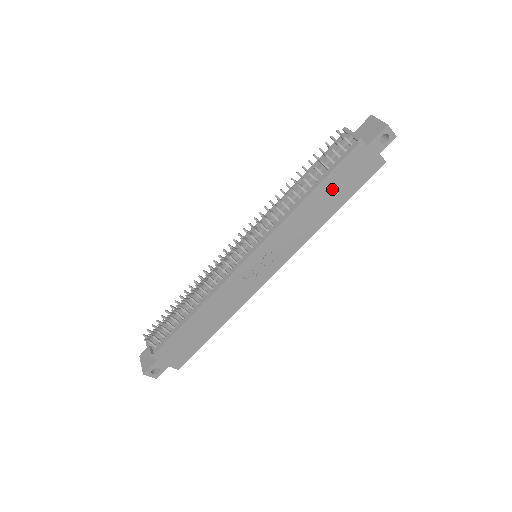
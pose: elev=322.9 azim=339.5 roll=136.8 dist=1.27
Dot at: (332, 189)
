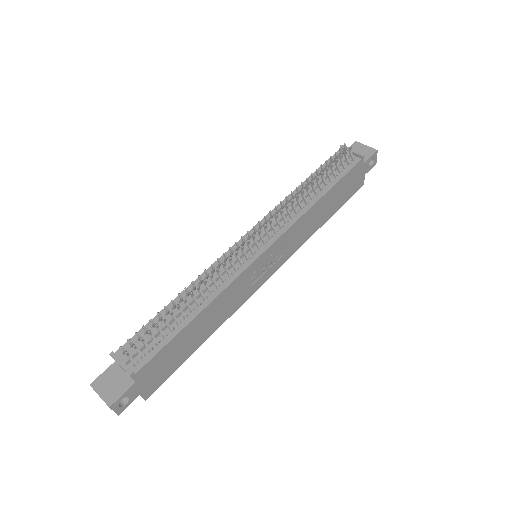
Dot at: (334, 197)
